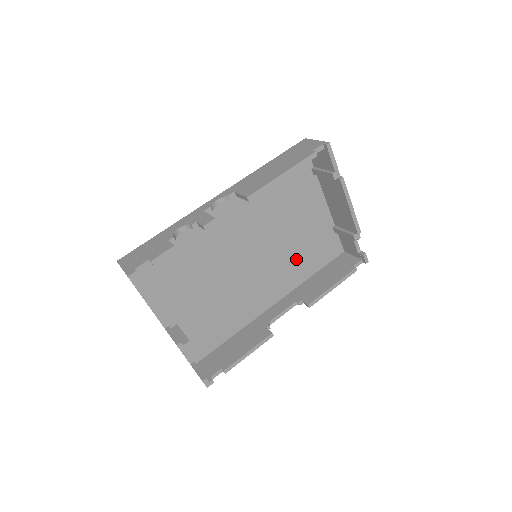
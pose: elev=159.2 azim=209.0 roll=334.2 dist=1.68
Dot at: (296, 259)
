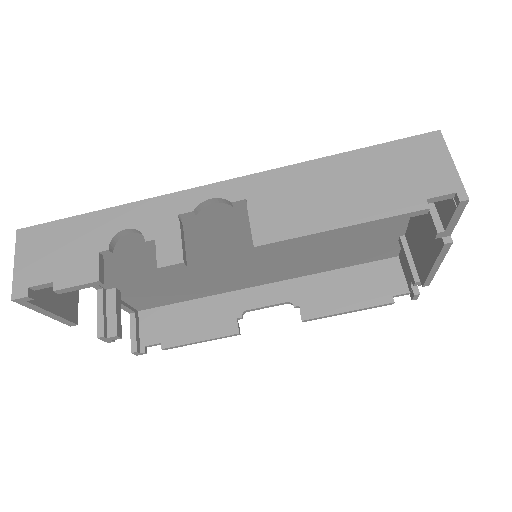
Dot at: (320, 256)
